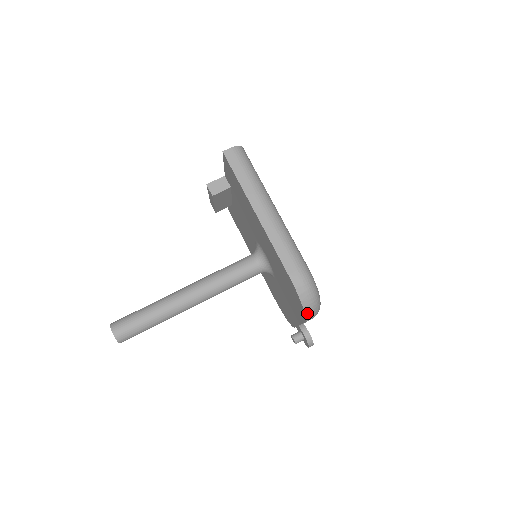
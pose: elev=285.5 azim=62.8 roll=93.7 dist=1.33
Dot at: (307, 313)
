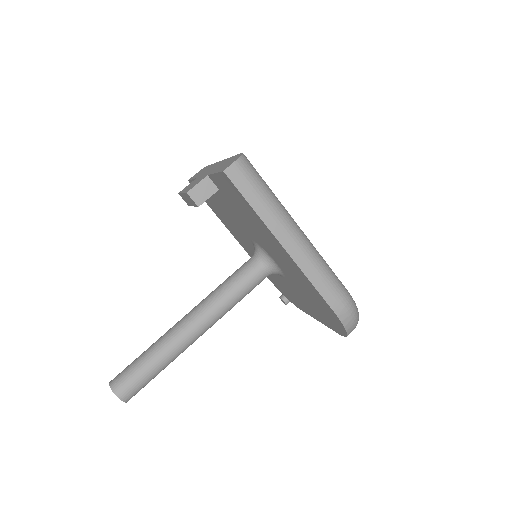
Dot at: (348, 334)
